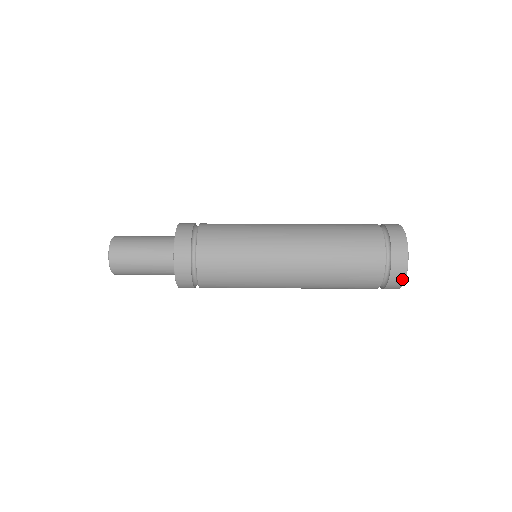
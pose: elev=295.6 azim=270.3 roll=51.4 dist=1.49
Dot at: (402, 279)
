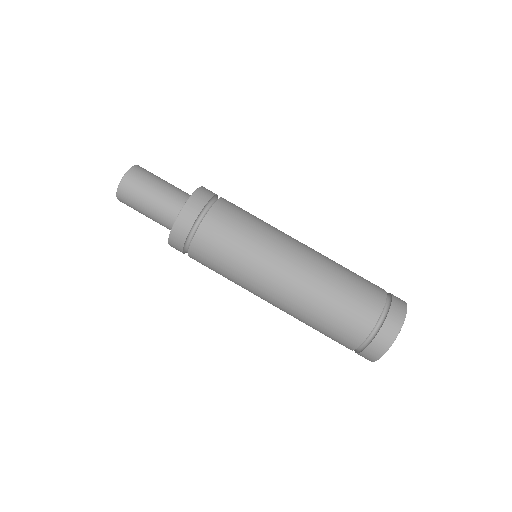
Dot at: (375, 357)
